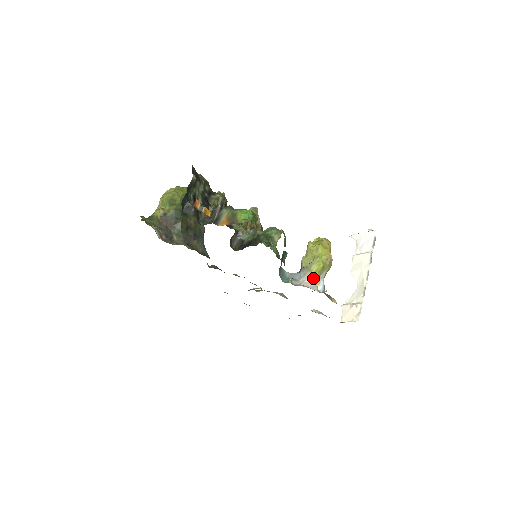
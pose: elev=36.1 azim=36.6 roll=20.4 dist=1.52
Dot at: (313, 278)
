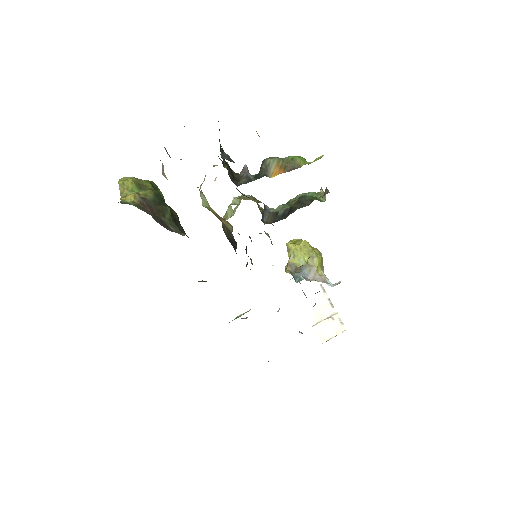
Dot at: (318, 274)
